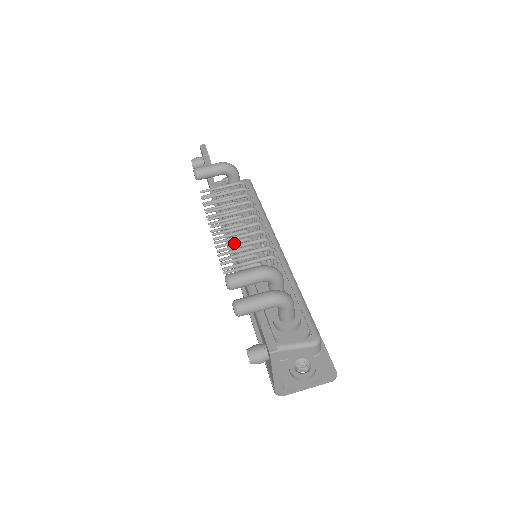
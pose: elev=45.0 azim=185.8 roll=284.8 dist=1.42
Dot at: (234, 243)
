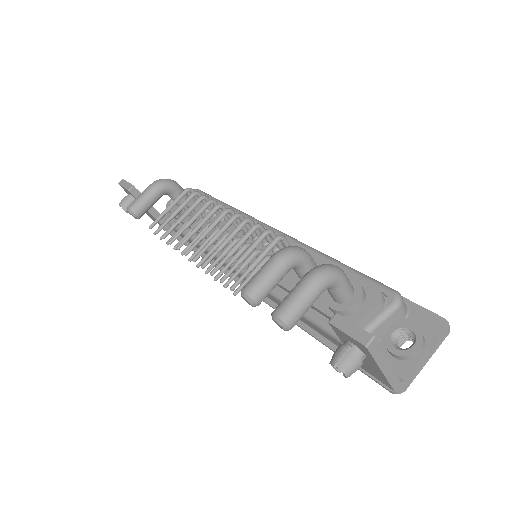
Dot at: (223, 255)
